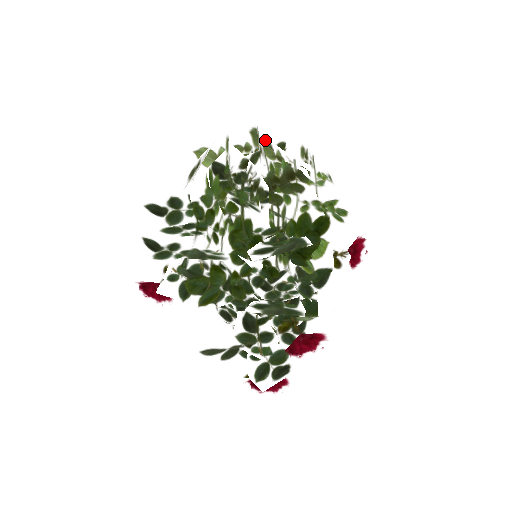
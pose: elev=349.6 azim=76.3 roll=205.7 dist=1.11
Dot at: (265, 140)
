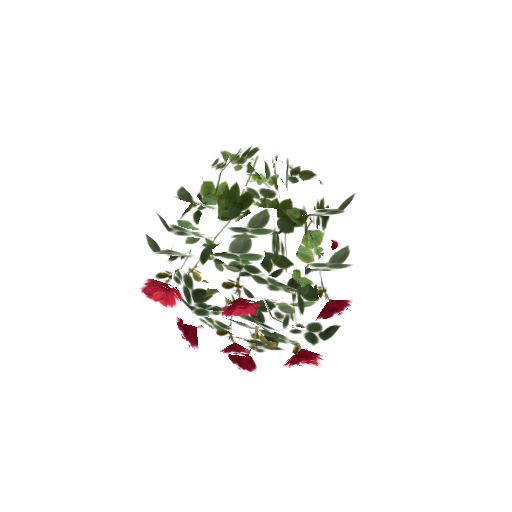
Dot at: occluded
